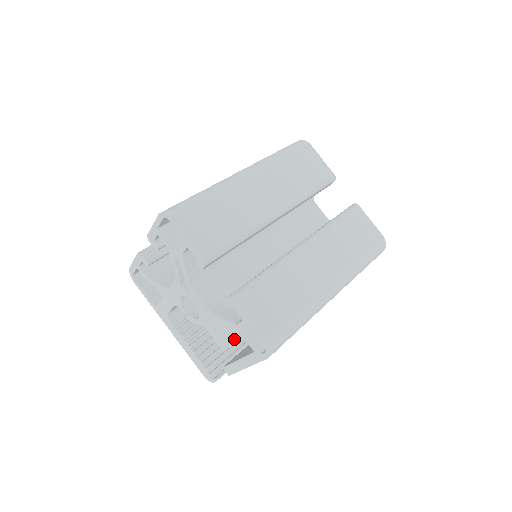
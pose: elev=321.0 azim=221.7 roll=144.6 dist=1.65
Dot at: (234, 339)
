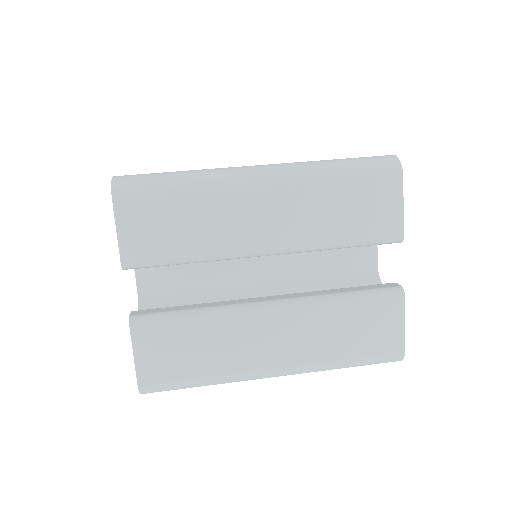
Dot at: occluded
